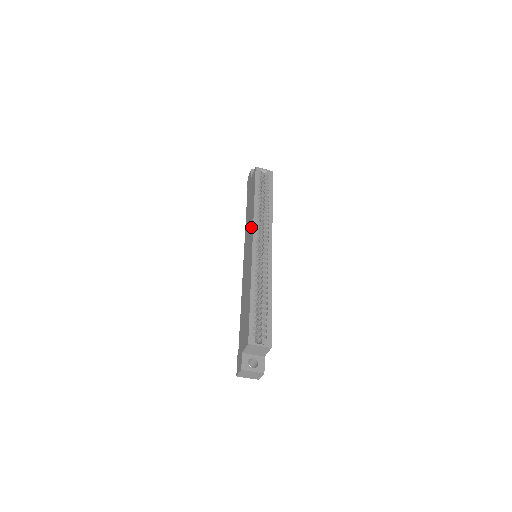
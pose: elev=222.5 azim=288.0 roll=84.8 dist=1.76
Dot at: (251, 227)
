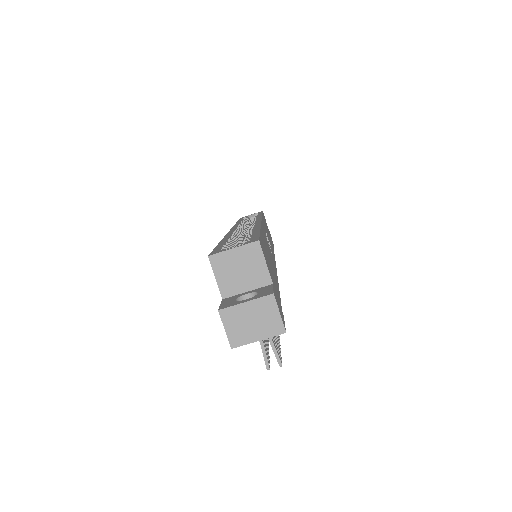
Dot at: occluded
